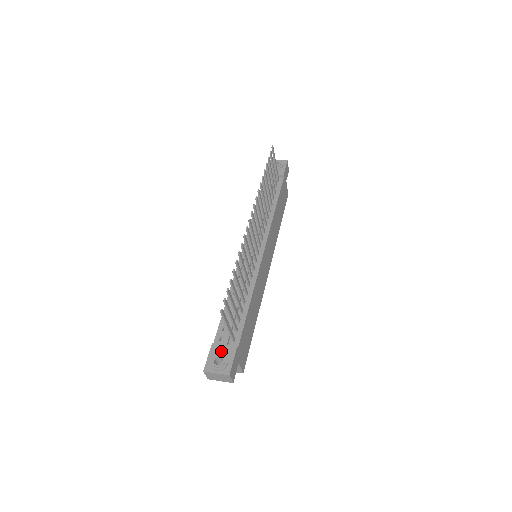
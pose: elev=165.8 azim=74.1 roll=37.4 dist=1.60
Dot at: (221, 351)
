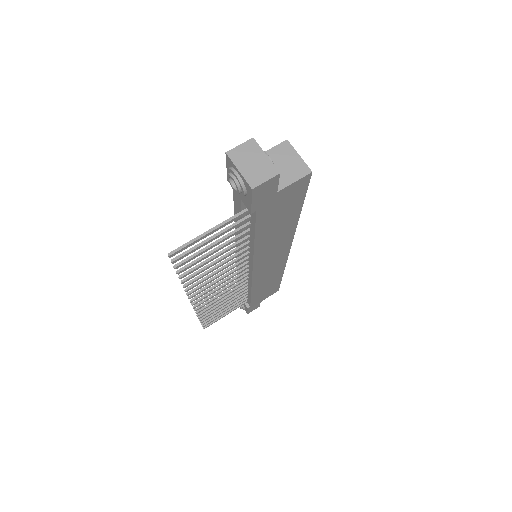
Dot at: occluded
